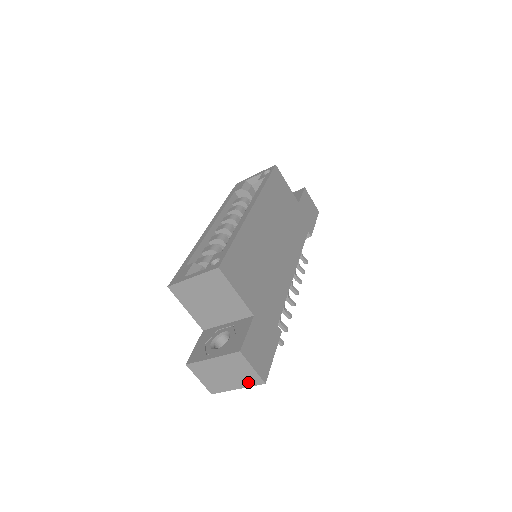
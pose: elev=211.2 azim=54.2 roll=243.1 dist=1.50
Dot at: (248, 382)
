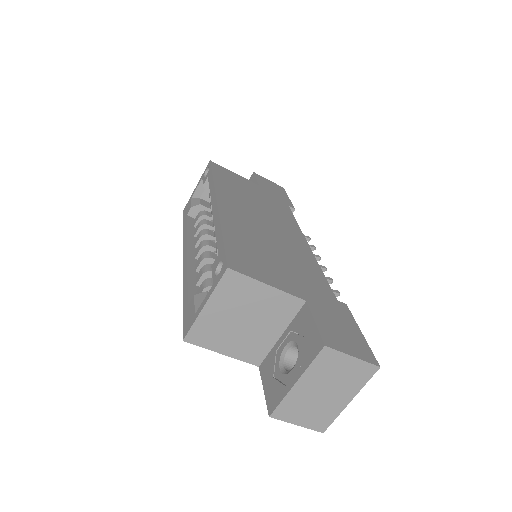
Dot at: (358, 381)
